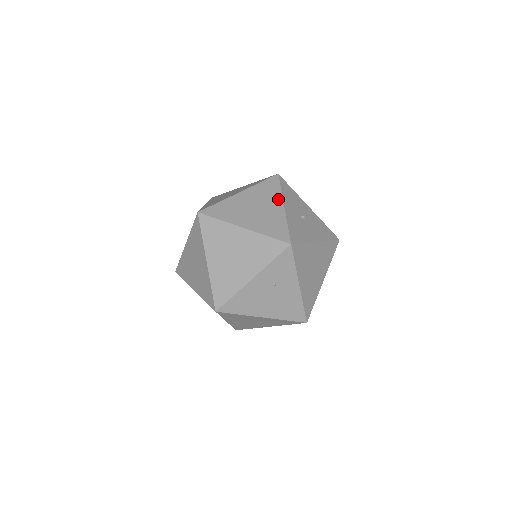
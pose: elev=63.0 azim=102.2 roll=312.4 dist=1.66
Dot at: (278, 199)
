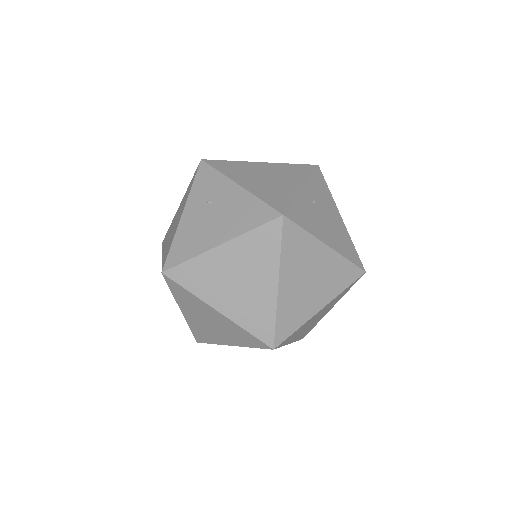
Dot at: occluded
